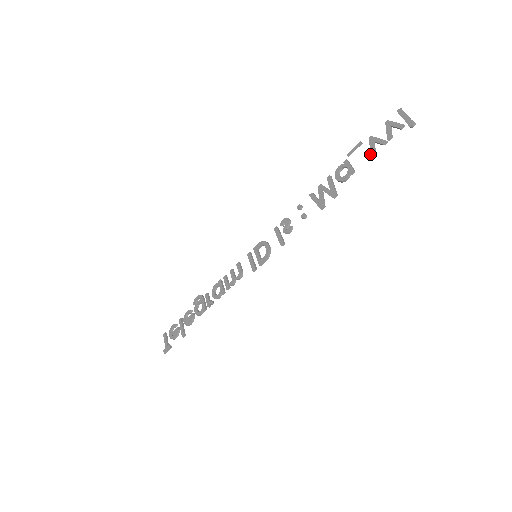
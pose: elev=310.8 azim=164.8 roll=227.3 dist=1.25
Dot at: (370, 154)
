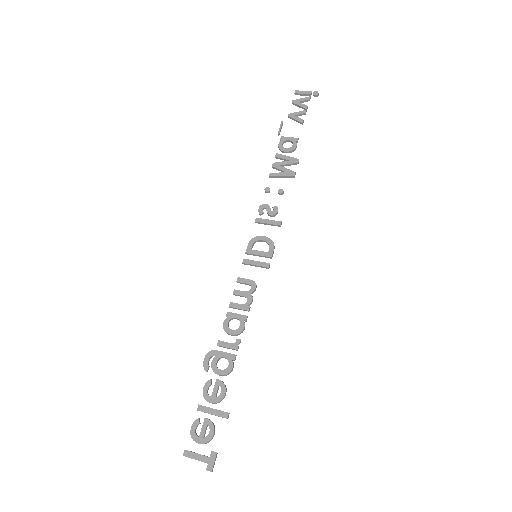
Dot at: (301, 122)
